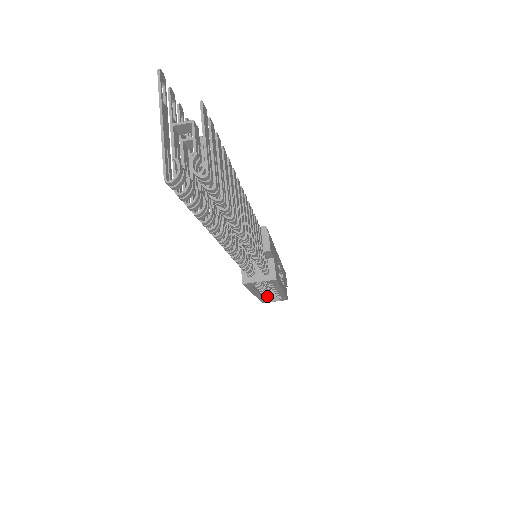
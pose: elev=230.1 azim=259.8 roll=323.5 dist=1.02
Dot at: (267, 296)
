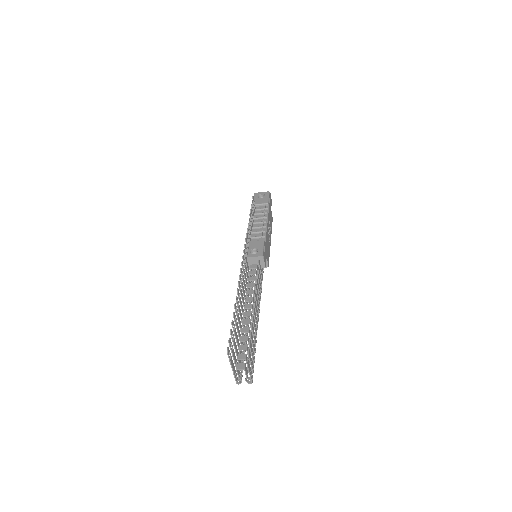
Dot at: occluded
